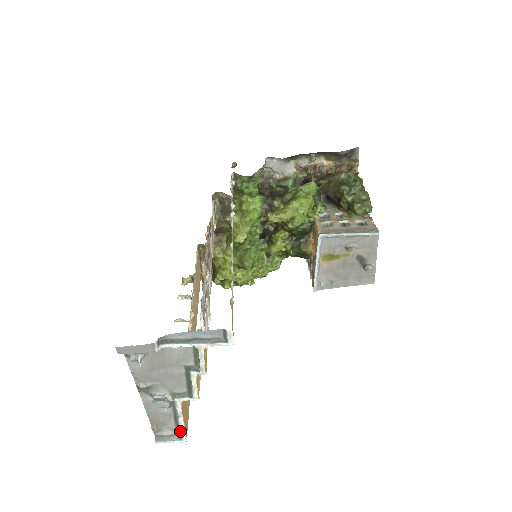
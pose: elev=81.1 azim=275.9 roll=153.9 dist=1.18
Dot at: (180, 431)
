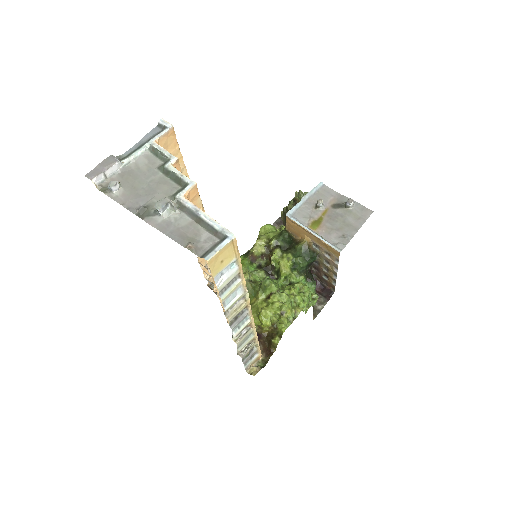
Dot at: (216, 230)
